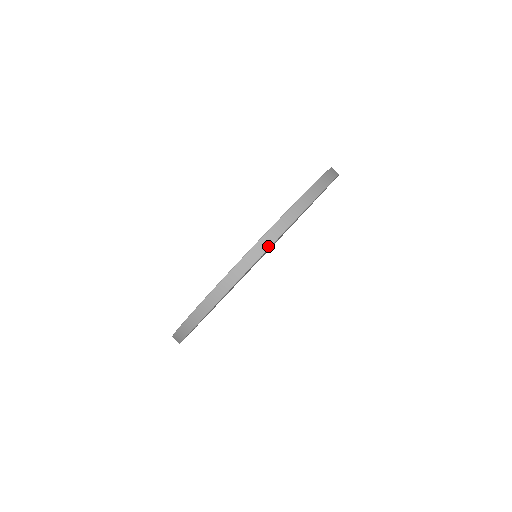
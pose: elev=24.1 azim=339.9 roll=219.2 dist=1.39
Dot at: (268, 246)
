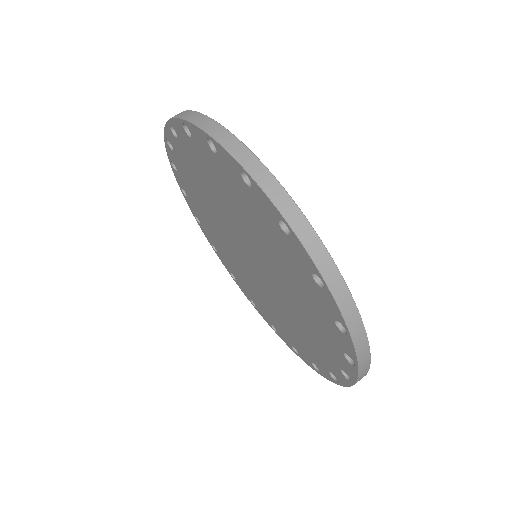
Dot at: occluded
